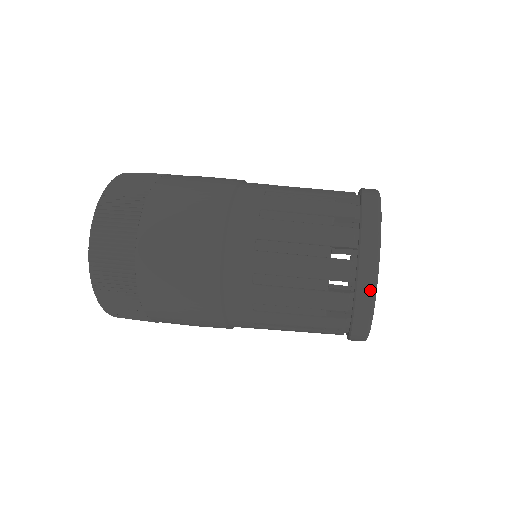
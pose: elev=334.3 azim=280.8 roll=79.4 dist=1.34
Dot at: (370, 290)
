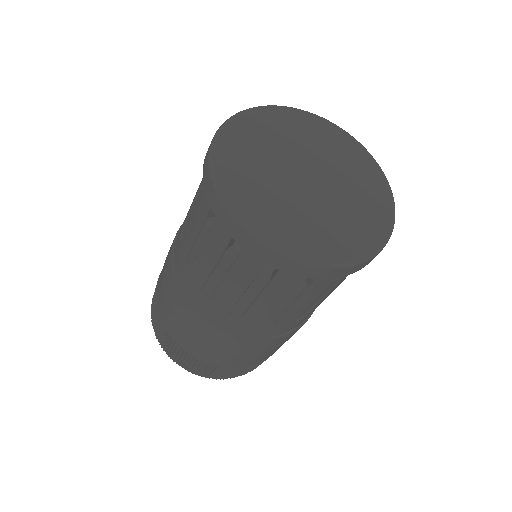
Dot at: (214, 194)
